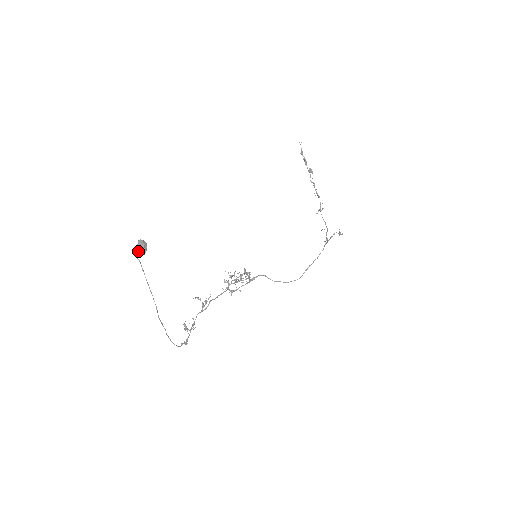
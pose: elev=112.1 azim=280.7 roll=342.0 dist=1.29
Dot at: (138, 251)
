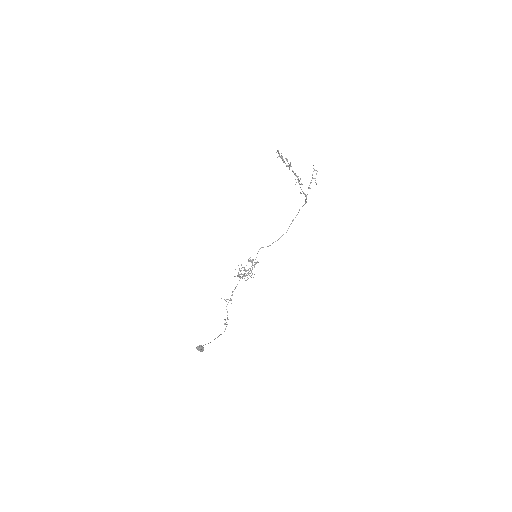
Dot at: (199, 350)
